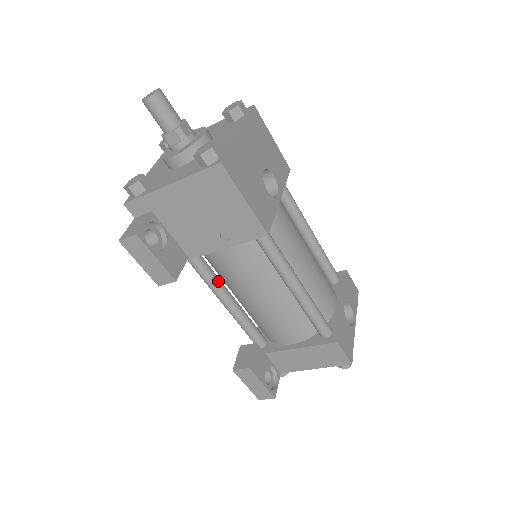
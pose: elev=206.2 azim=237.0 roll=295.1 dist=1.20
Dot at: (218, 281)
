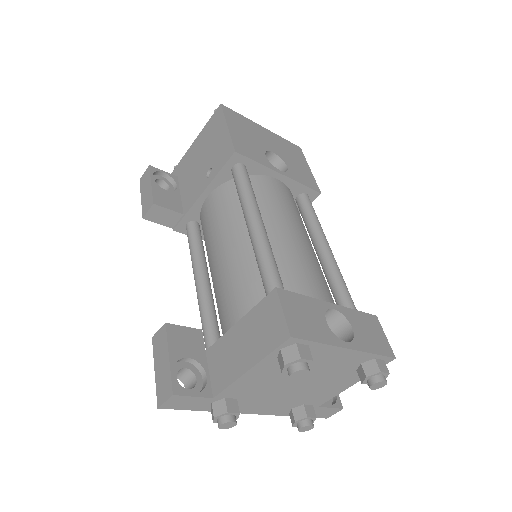
Dot at: (201, 254)
